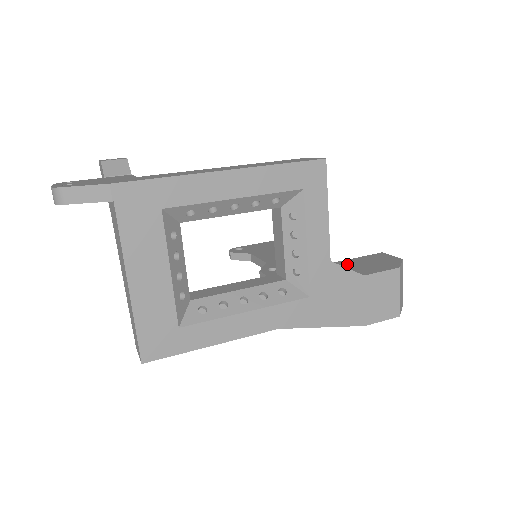
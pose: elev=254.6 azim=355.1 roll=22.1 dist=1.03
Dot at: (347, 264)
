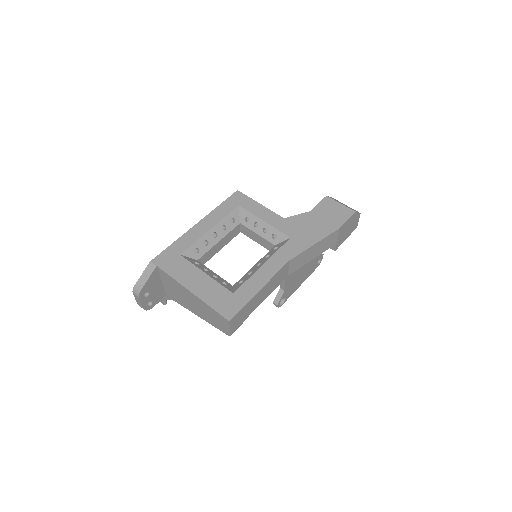
Dot at: occluded
